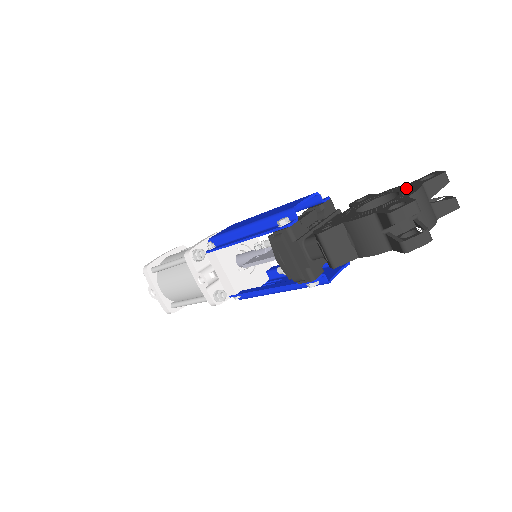
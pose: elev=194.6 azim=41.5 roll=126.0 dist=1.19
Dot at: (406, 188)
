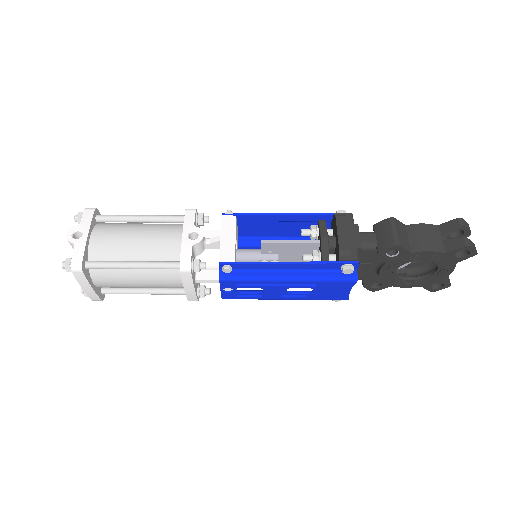
Dot at: occluded
